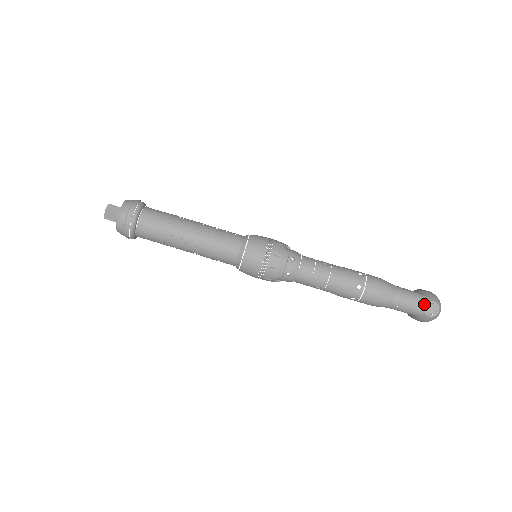
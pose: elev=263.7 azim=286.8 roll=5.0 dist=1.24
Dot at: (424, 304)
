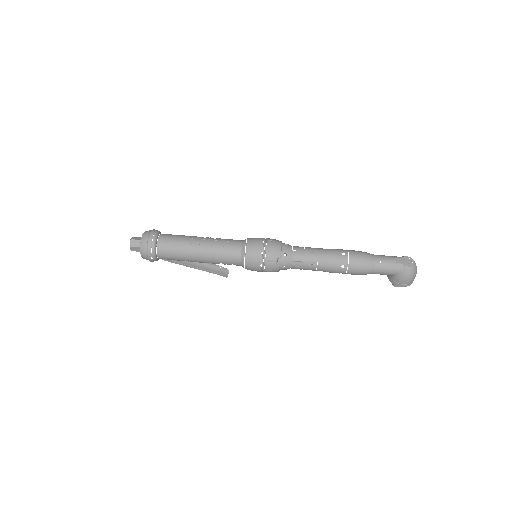
Dot at: (400, 259)
